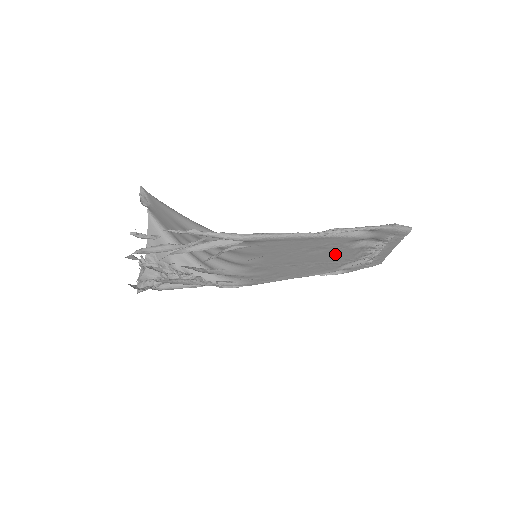
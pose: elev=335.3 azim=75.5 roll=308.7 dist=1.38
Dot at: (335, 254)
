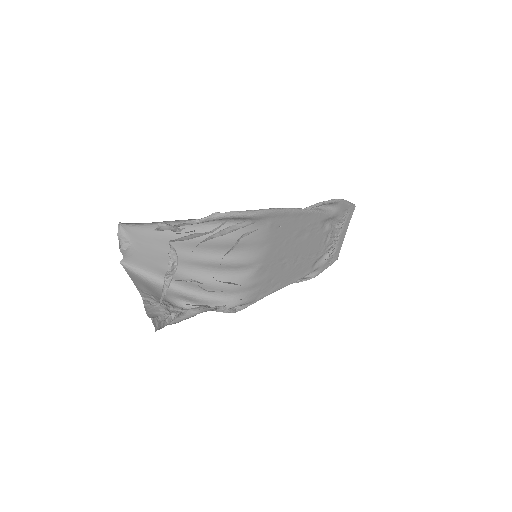
Dot at: (313, 242)
